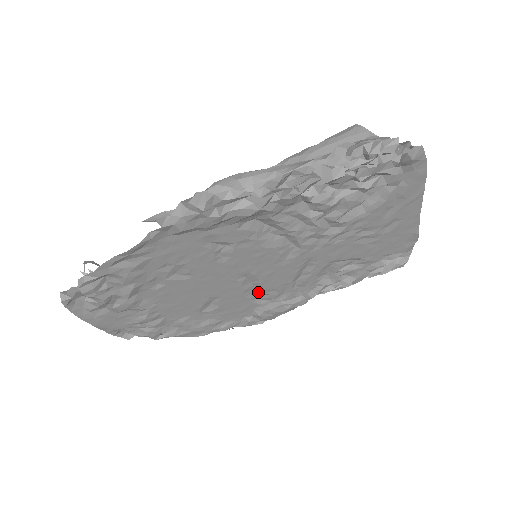
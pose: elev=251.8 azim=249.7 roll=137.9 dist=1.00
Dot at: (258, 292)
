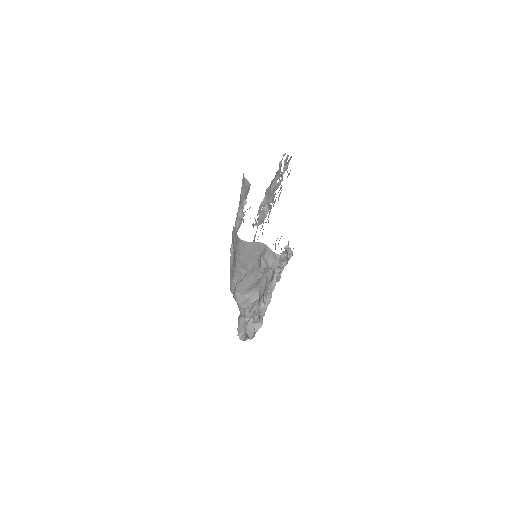
Dot at: occluded
